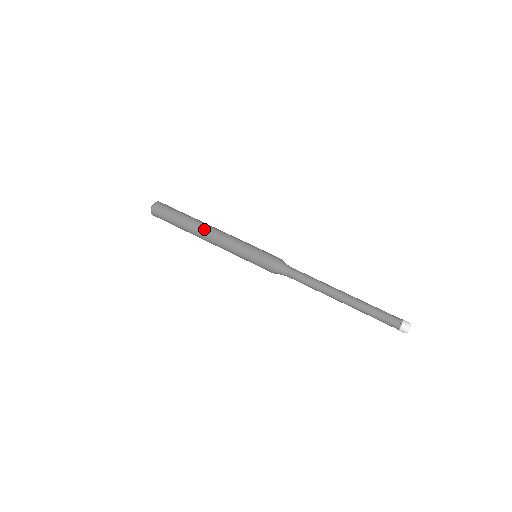
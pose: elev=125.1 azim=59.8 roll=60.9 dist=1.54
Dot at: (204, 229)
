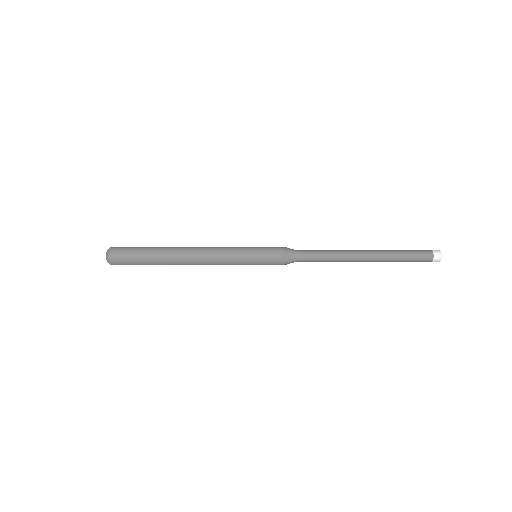
Dot at: (185, 253)
